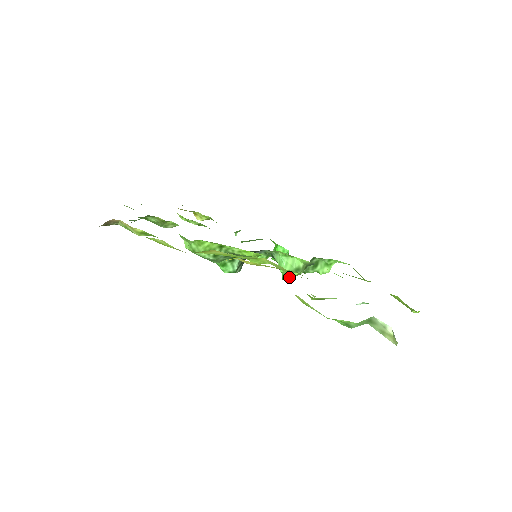
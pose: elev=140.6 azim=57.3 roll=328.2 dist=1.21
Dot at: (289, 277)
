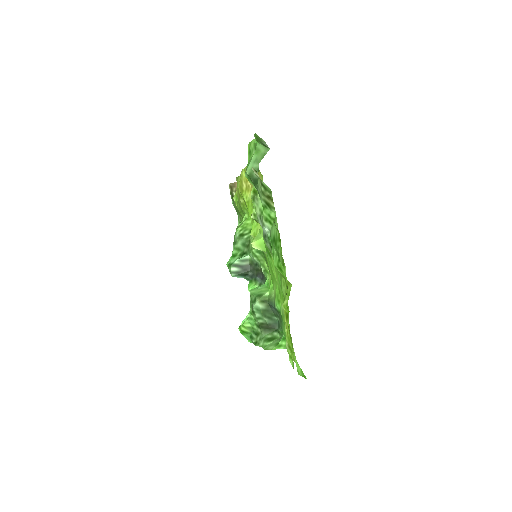
Dot at: (255, 239)
